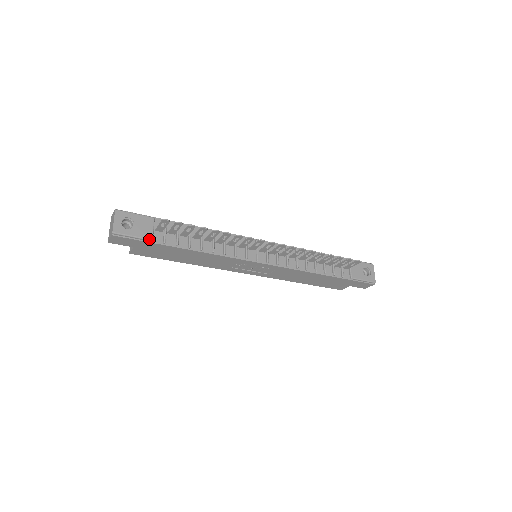
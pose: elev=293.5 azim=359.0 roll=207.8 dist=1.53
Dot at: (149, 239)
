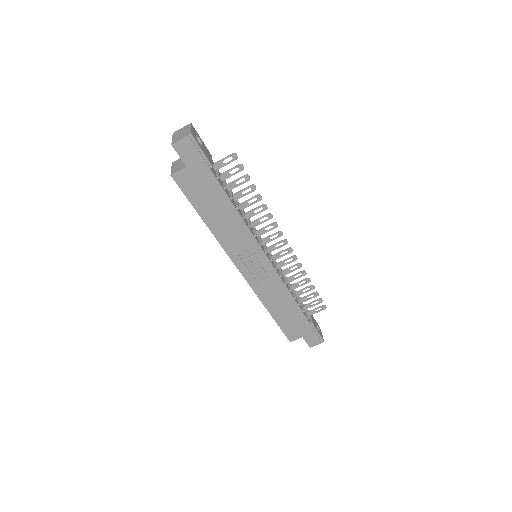
Dot at: (211, 164)
